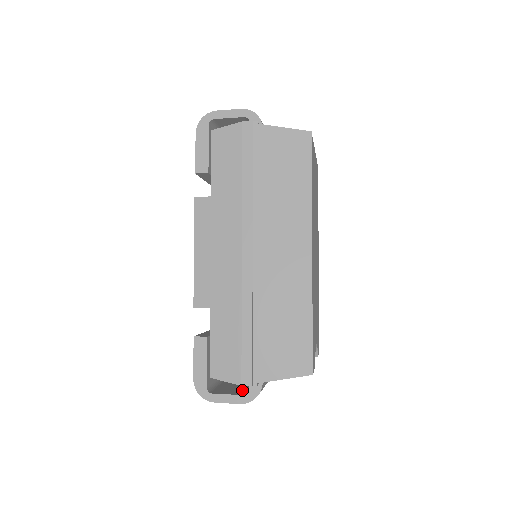
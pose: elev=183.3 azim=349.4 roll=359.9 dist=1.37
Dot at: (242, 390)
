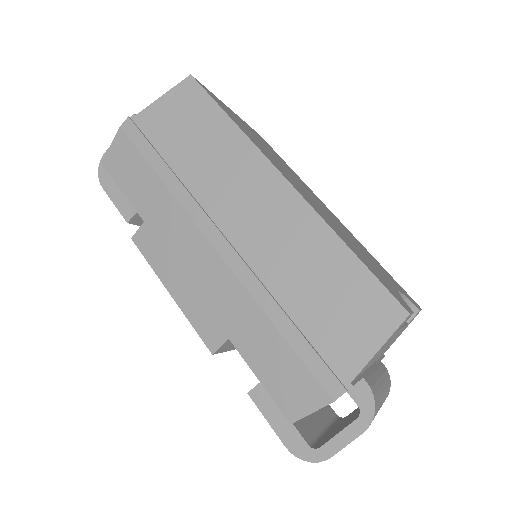
Dot at: (356, 416)
